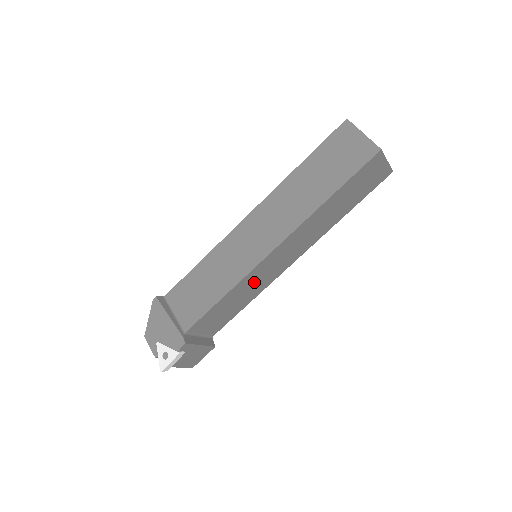
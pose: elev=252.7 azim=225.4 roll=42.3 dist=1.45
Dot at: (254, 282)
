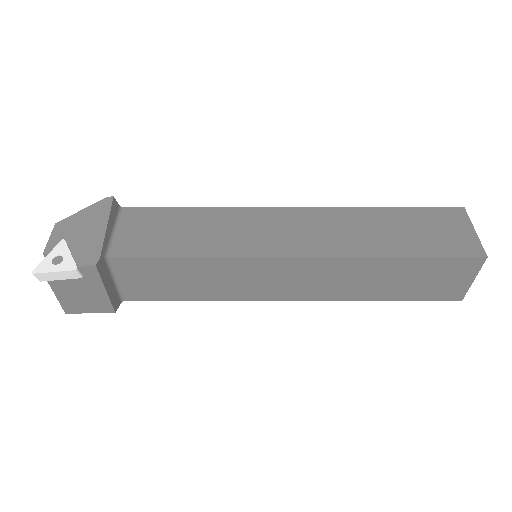
Dot at: (232, 277)
